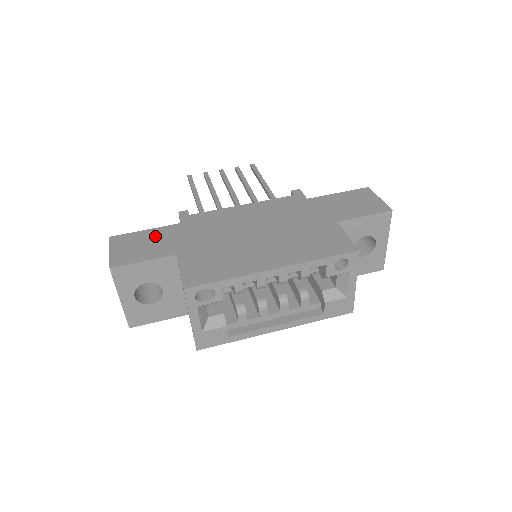
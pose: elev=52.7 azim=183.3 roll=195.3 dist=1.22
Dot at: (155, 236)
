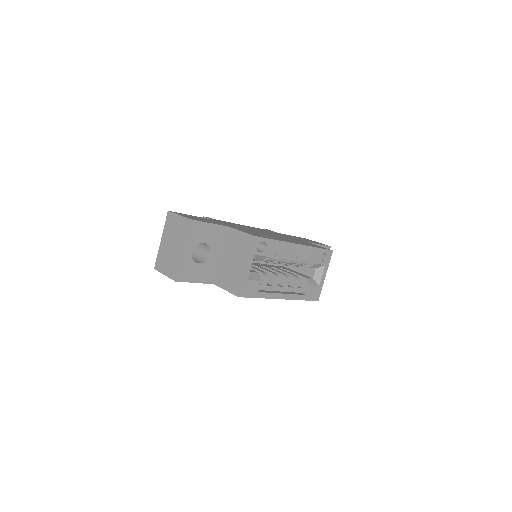
Dot at: (202, 218)
